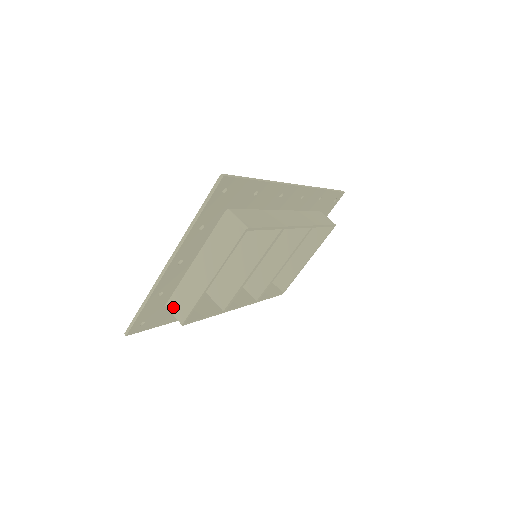
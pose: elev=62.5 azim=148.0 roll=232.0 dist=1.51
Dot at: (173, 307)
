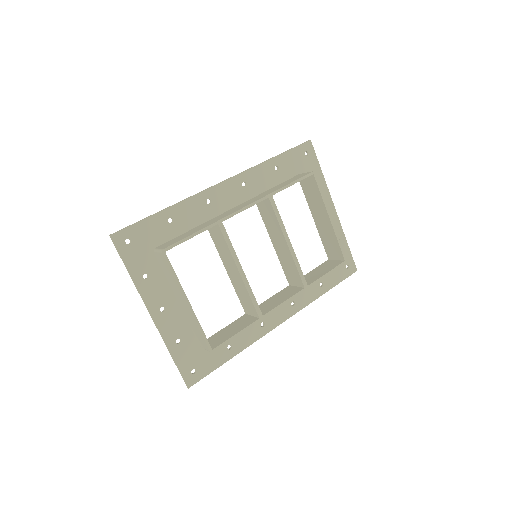
Dot at: (201, 344)
